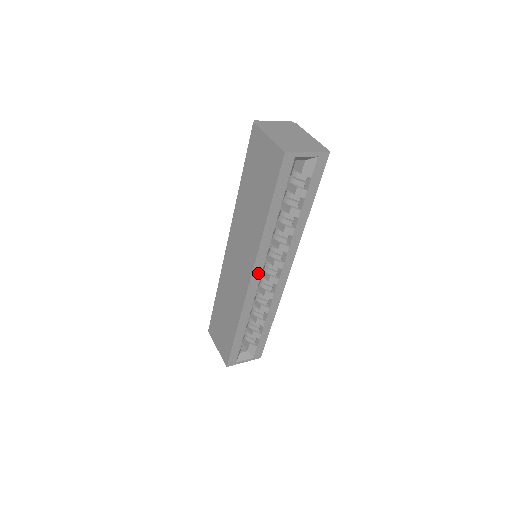
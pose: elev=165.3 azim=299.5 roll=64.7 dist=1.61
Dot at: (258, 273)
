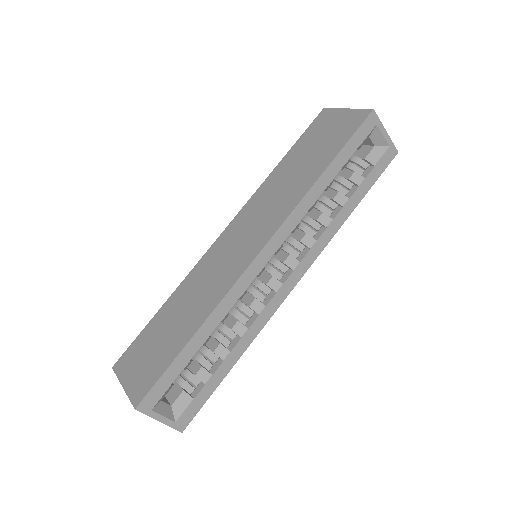
Dot at: (272, 249)
